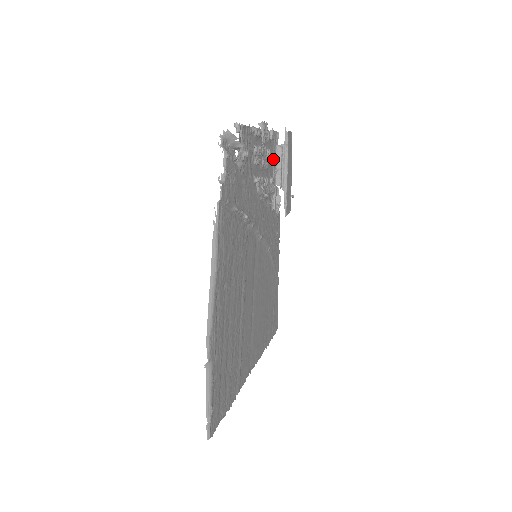
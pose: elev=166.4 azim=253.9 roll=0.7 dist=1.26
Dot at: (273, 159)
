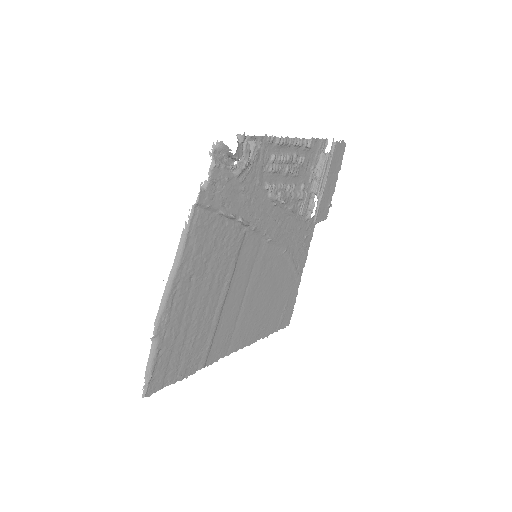
Dot at: (312, 166)
